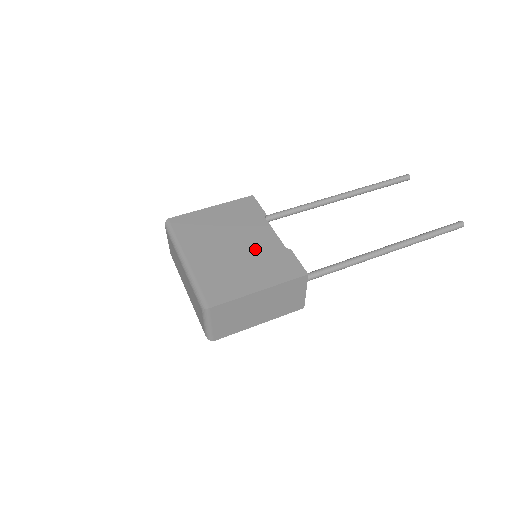
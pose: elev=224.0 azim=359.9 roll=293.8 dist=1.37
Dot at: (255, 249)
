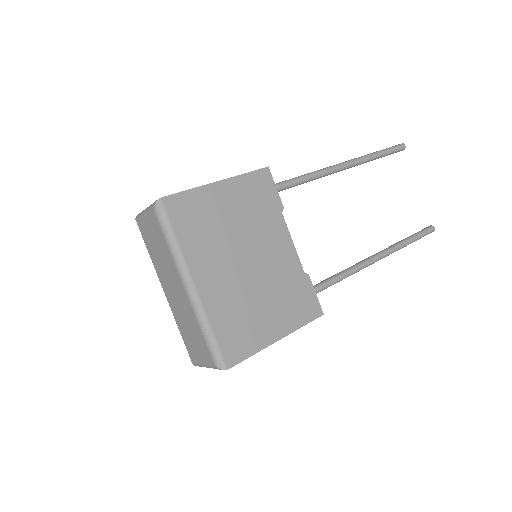
Dot at: (273, 271)
